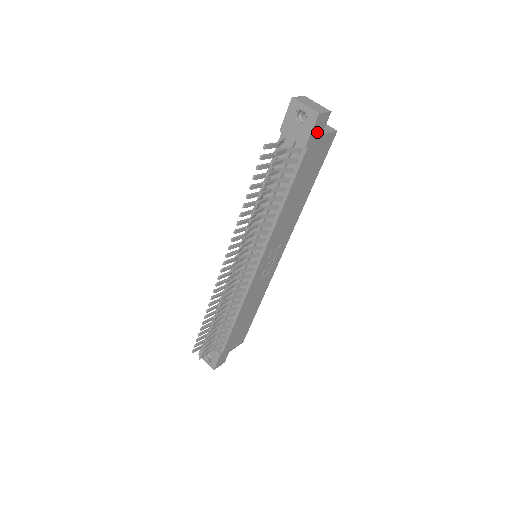
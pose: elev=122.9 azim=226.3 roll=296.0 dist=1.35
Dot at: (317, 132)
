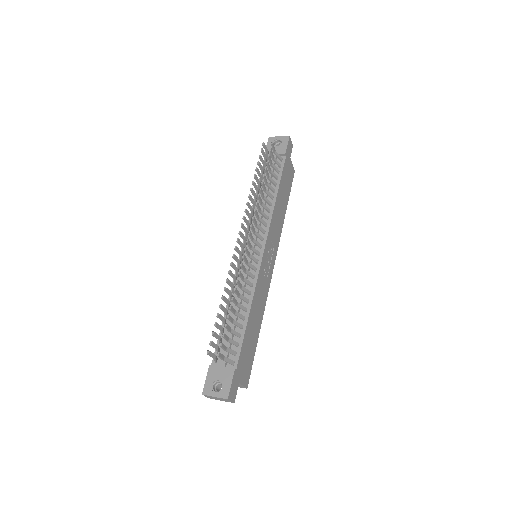
Dot at: (289, 152)
